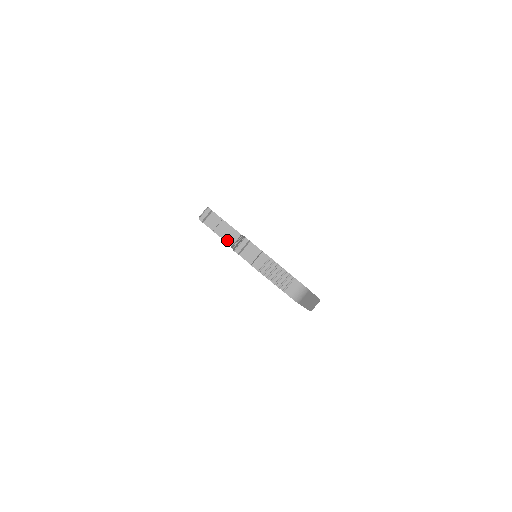
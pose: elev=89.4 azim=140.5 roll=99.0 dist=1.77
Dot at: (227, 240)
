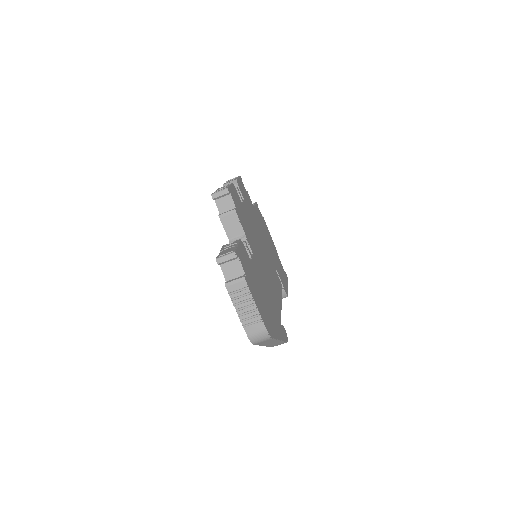
Dot at: (228, 232)
